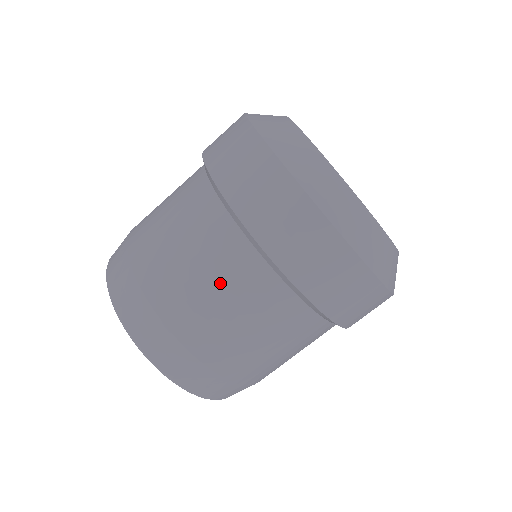
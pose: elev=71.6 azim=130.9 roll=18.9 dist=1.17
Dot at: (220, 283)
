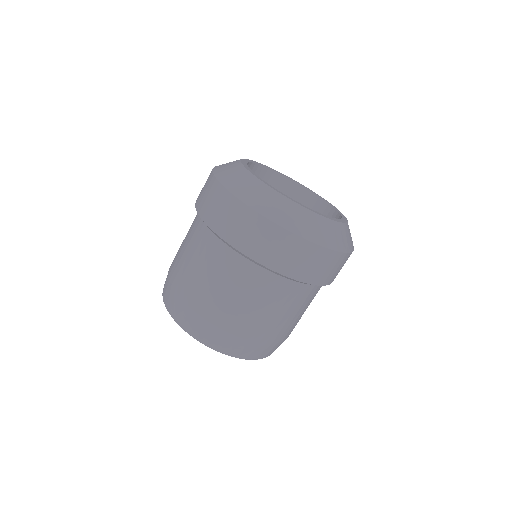
Dot at: (237, 288)
